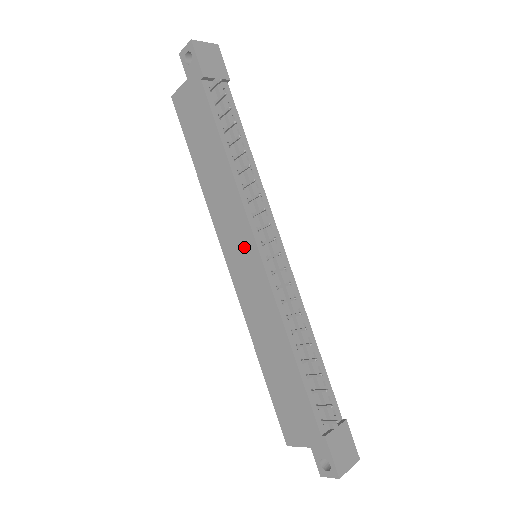
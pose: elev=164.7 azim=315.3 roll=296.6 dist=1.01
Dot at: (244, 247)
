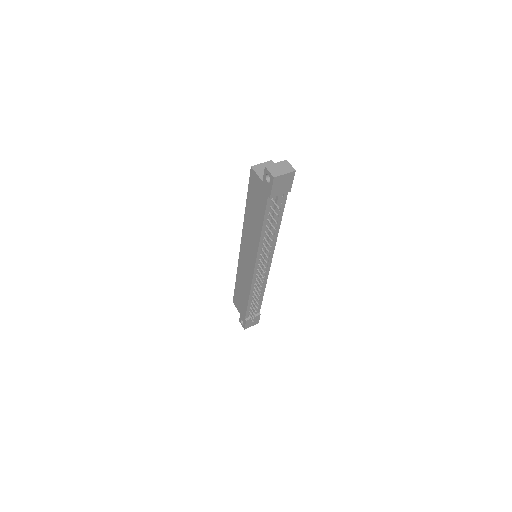
Dot at: (250, 258)
